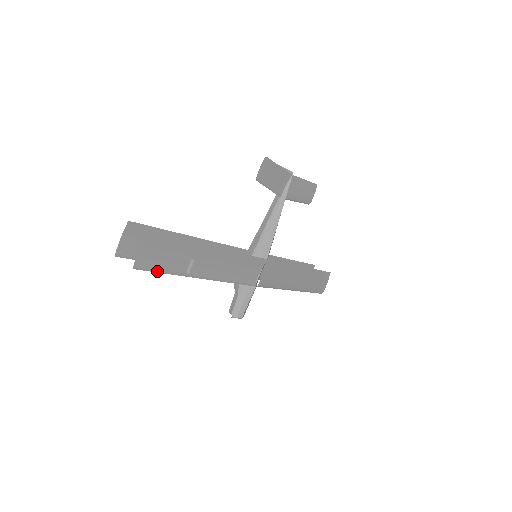
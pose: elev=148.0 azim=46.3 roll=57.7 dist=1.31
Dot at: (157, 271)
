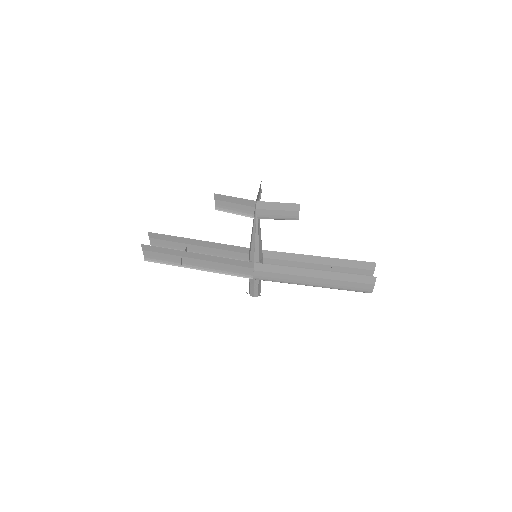
Dot at: (160, 263)
